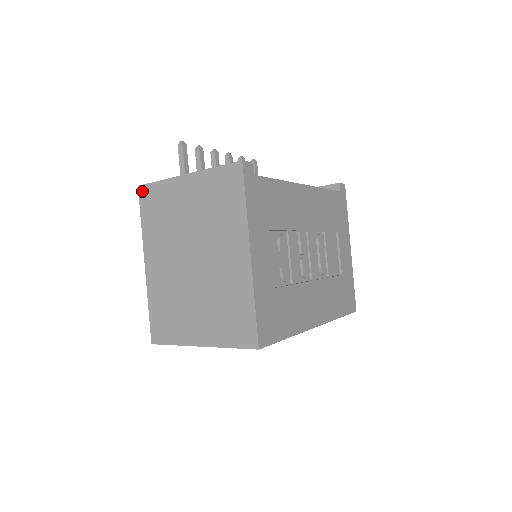
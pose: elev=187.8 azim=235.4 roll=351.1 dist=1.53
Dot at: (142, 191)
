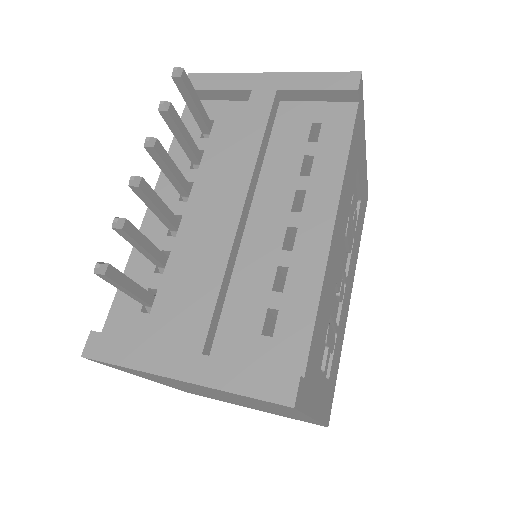
Dot at: occluded
